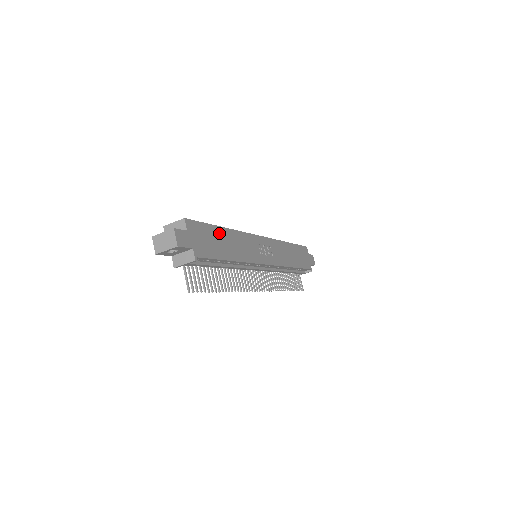
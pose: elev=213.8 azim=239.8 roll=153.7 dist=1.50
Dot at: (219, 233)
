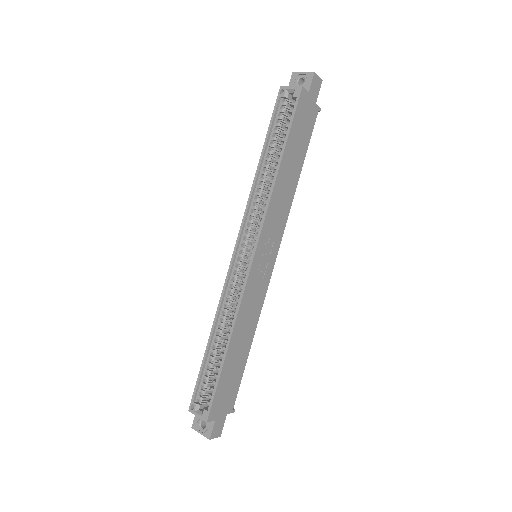
Dot at: (229, 363)
